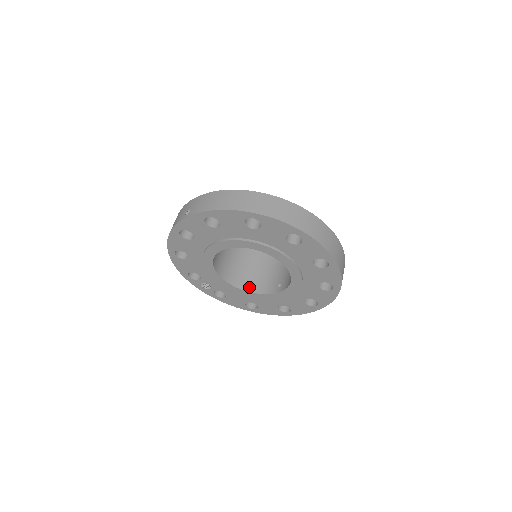
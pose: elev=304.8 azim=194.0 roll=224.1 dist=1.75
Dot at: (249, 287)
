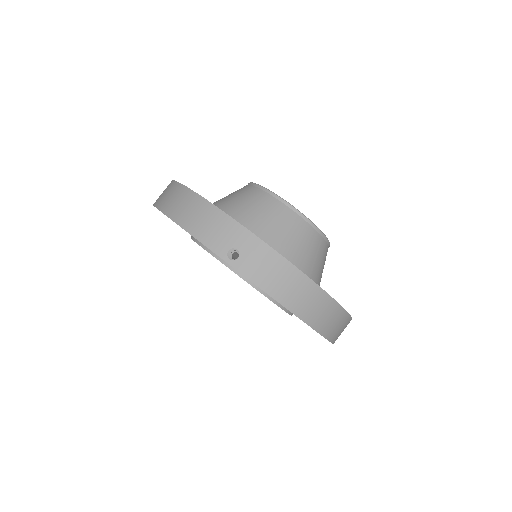
Dot at: occluded
